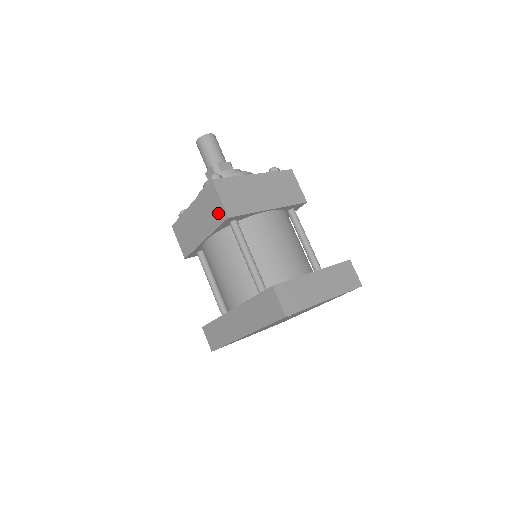
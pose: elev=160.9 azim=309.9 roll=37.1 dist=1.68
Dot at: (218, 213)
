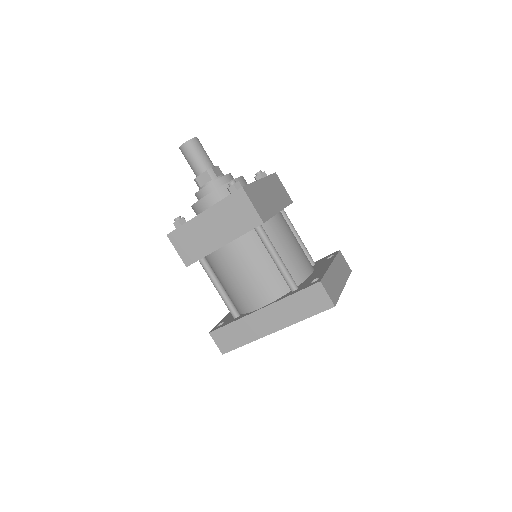
Dot at: (248, 219)
